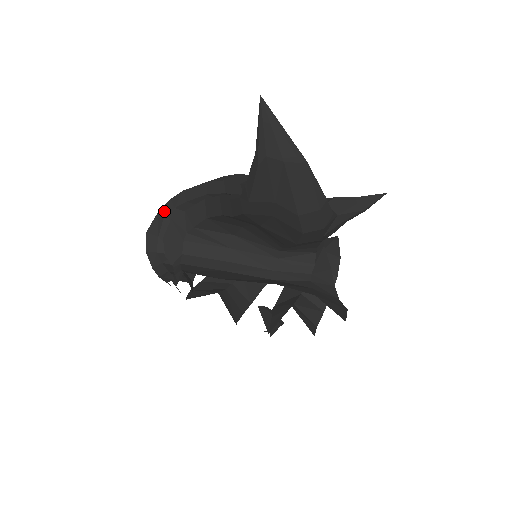
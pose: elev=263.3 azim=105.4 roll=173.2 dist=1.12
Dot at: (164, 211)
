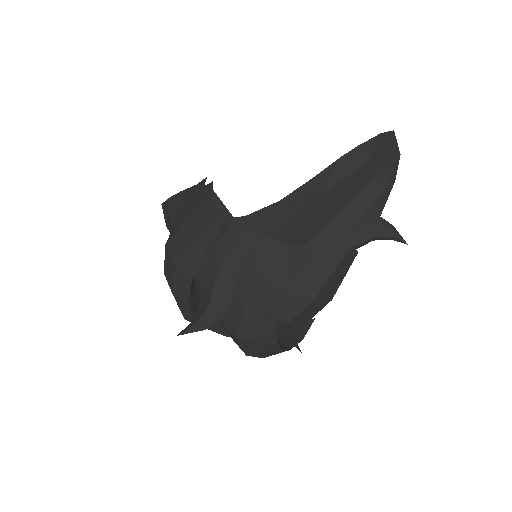
Dot at: occluded
